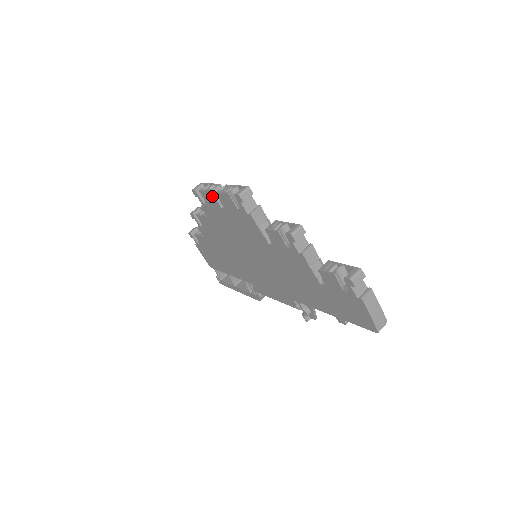
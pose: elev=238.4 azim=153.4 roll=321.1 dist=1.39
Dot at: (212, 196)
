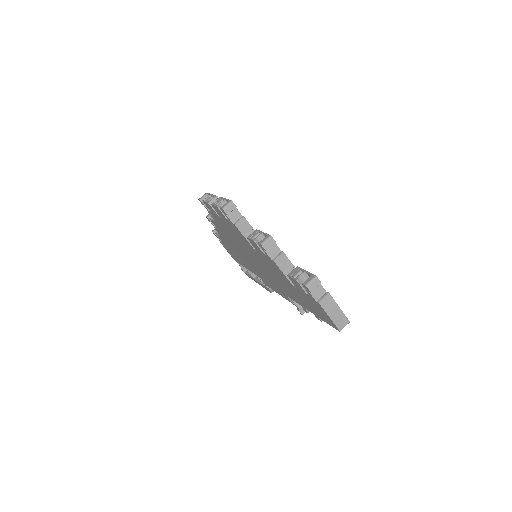
Dot at: (210, 206)
